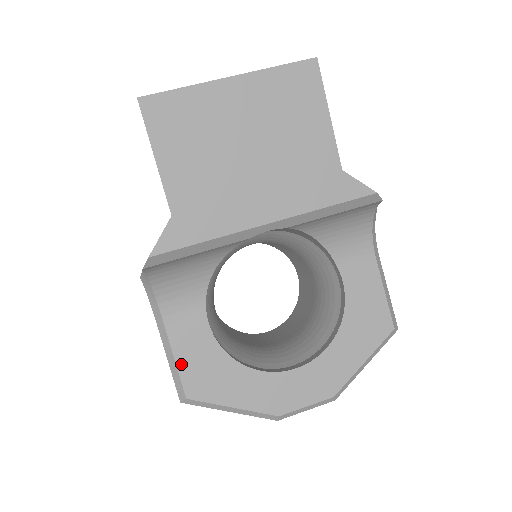
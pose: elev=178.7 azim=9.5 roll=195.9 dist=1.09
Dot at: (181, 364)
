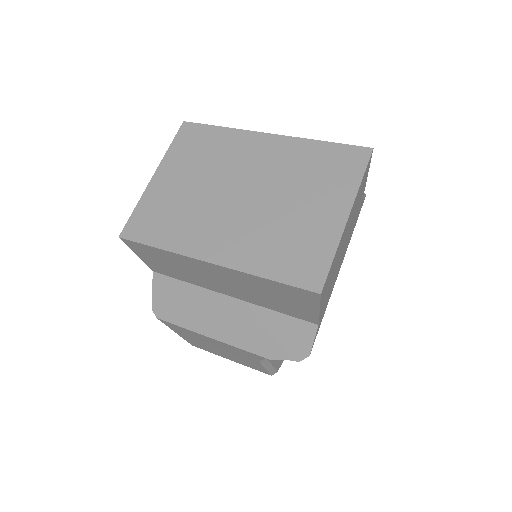
Dot at: (275, 363)
